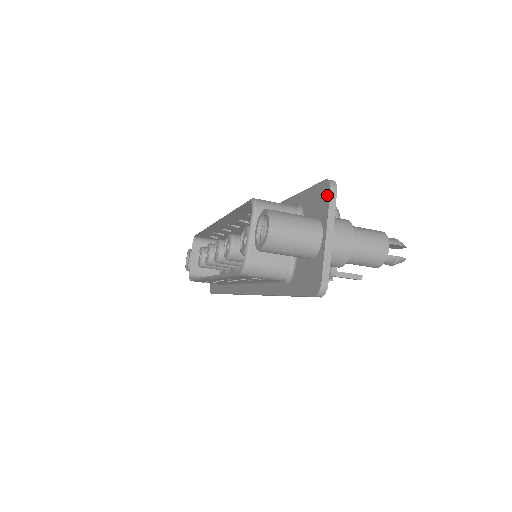
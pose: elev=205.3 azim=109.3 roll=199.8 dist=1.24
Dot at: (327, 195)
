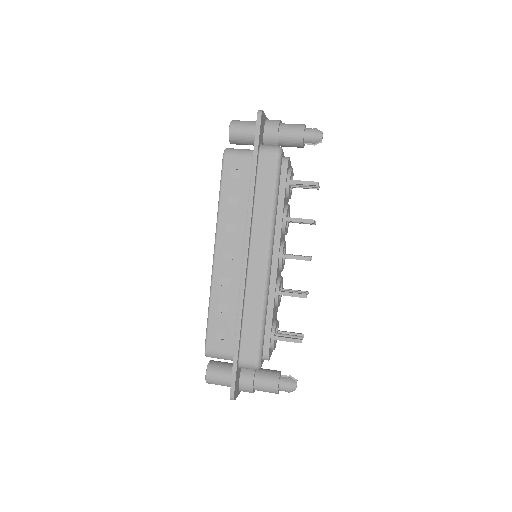
Dot at: occluded
